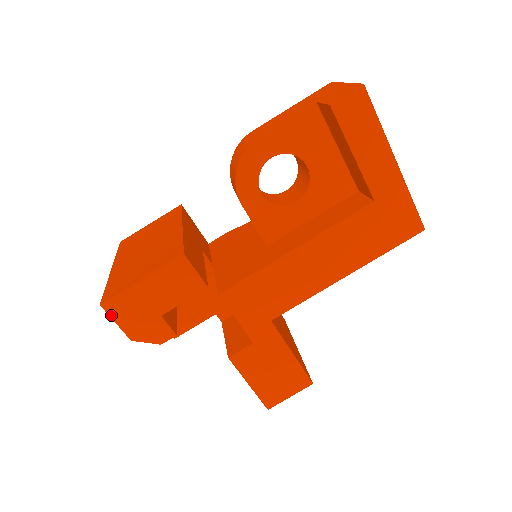
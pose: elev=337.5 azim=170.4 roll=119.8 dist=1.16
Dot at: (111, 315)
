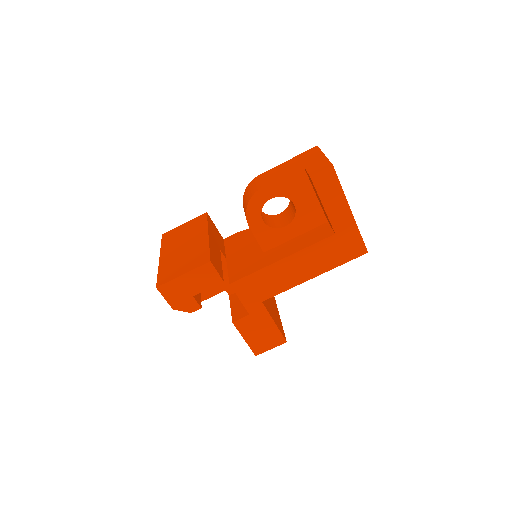
Dot at: (162, 294)
